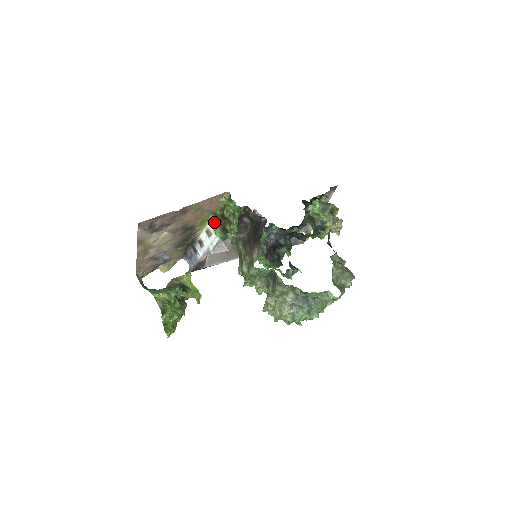
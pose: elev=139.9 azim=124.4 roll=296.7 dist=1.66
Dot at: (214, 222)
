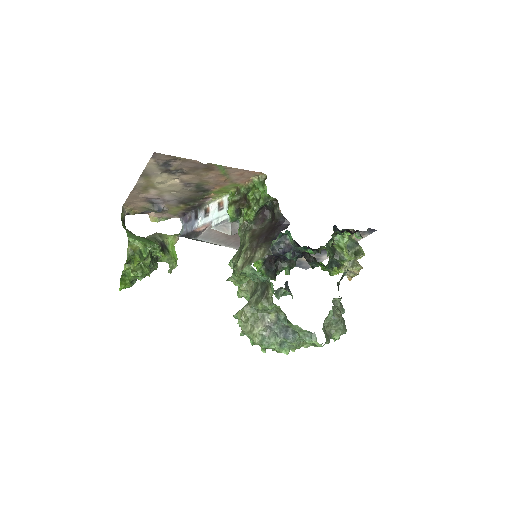
Dot at: (233, 197)
